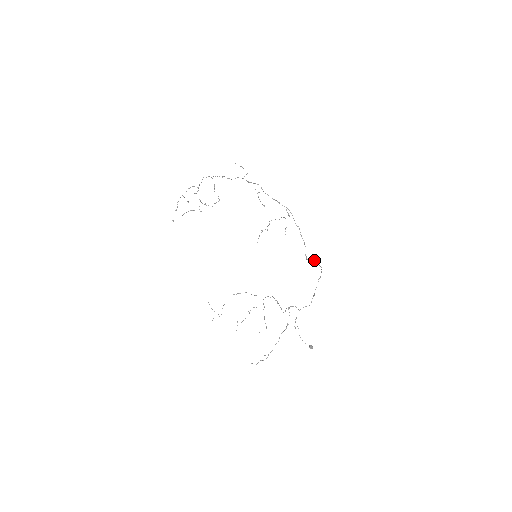
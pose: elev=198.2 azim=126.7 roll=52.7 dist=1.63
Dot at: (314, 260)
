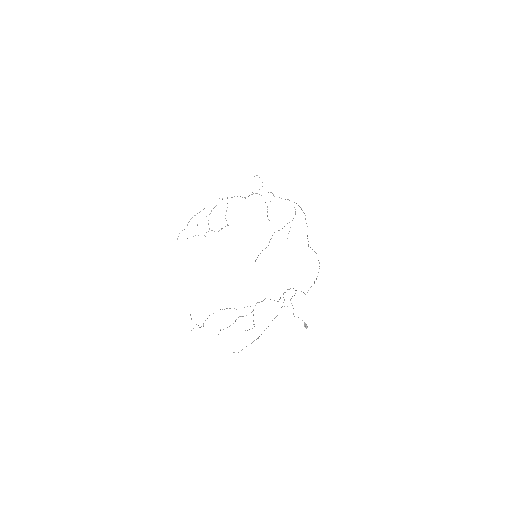
Dot at: (314, 251)
